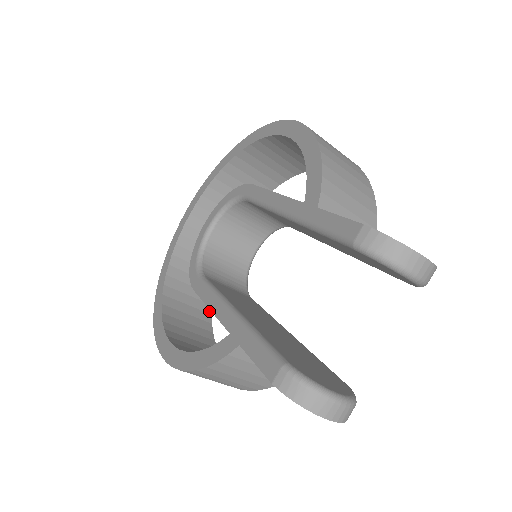
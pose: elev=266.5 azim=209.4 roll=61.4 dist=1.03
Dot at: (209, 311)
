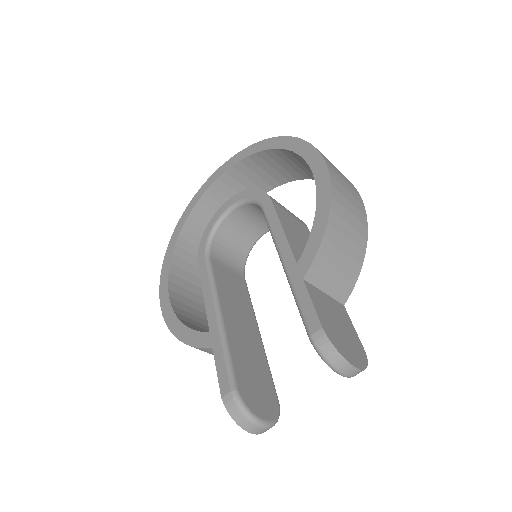
Dot at: occluded
